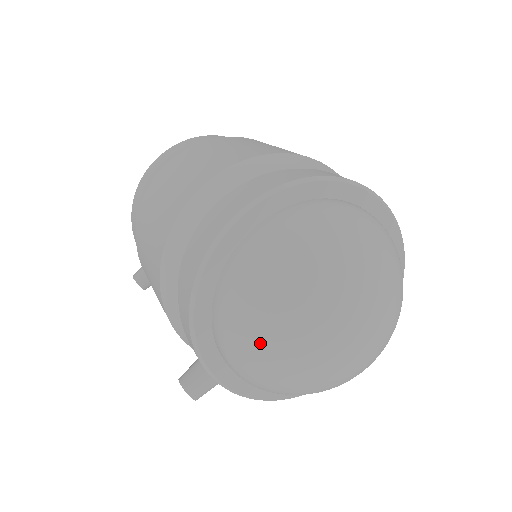
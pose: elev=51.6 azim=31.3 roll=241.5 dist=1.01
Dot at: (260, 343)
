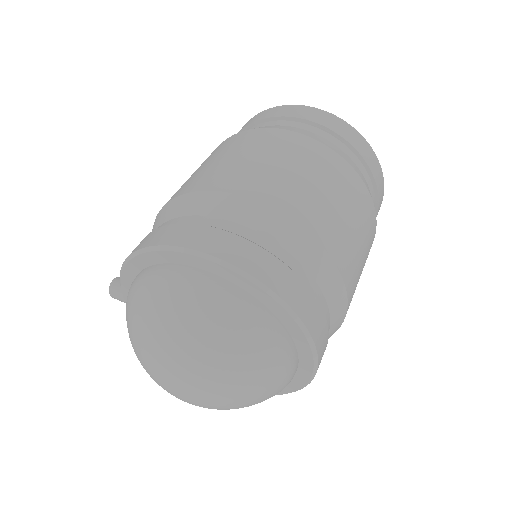
Dot at: (130, 326)
